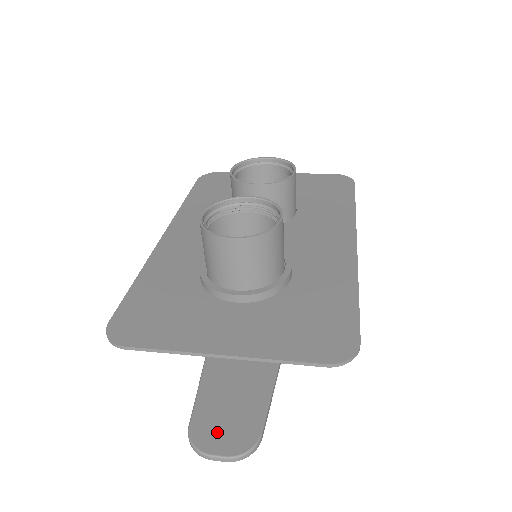
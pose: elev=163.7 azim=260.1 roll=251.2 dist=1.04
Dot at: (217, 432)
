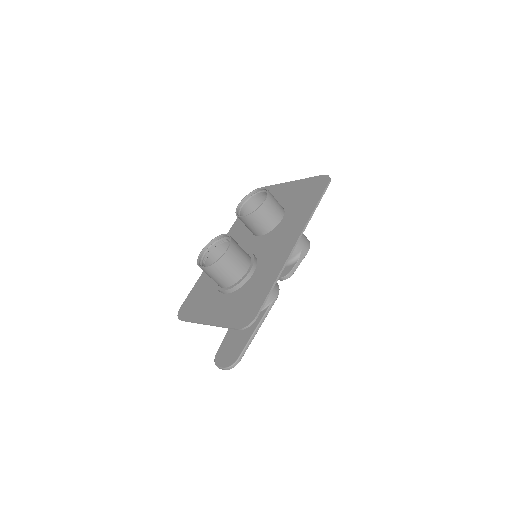
Dot at: (224, 356)
